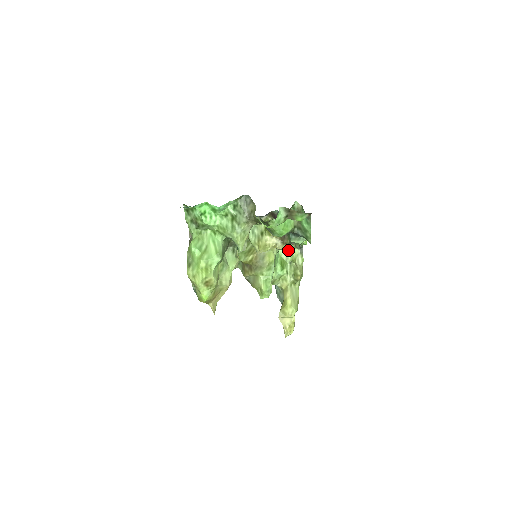
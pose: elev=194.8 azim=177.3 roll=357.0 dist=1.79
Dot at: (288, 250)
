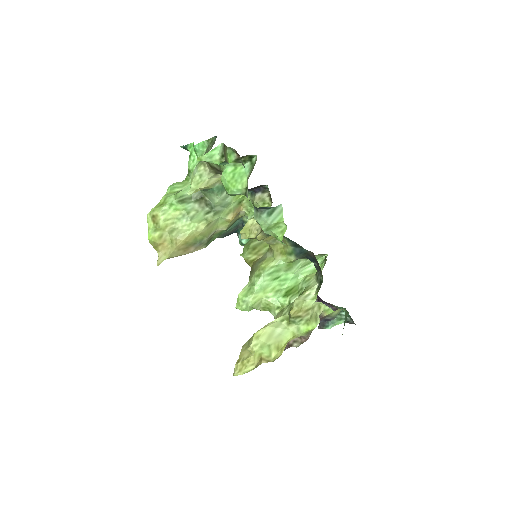
Dot at: (309, 281)
